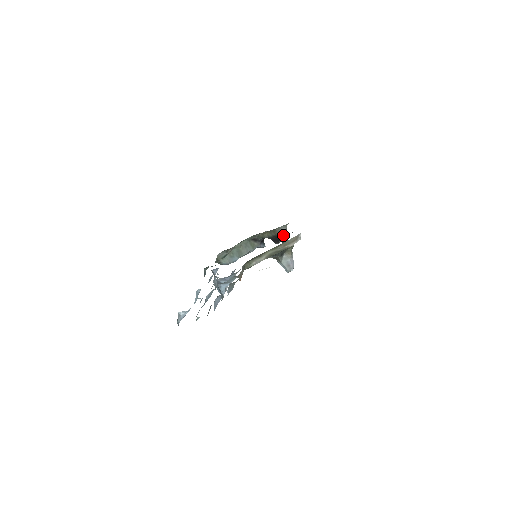
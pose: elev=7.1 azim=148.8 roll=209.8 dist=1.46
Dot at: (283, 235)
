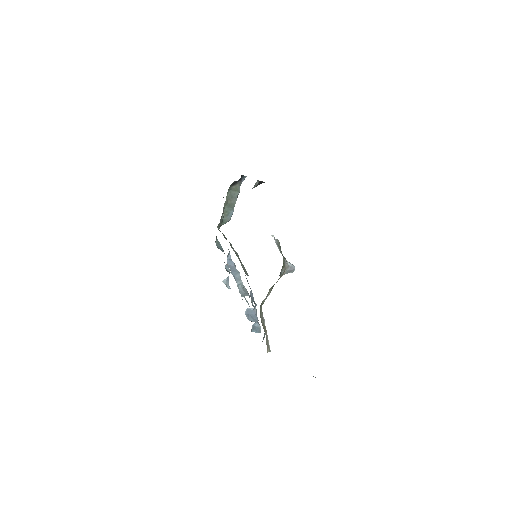
Dot at: (259, 184)
